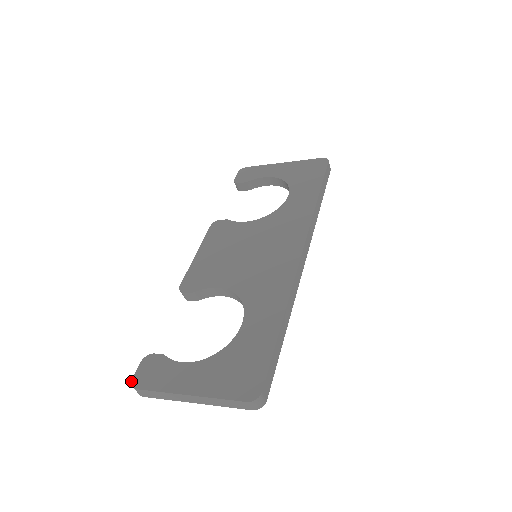
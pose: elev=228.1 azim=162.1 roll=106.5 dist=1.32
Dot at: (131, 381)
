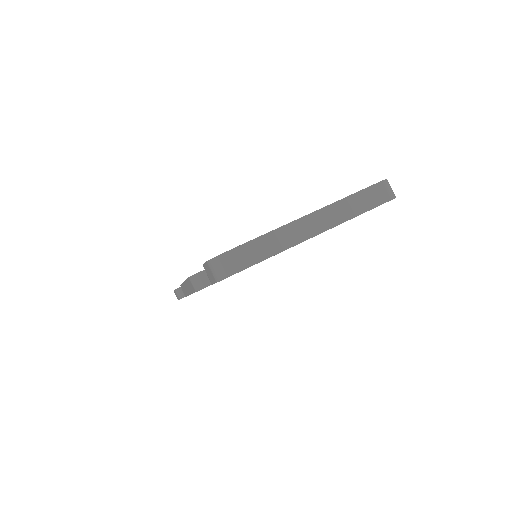
Dot at: occluded
